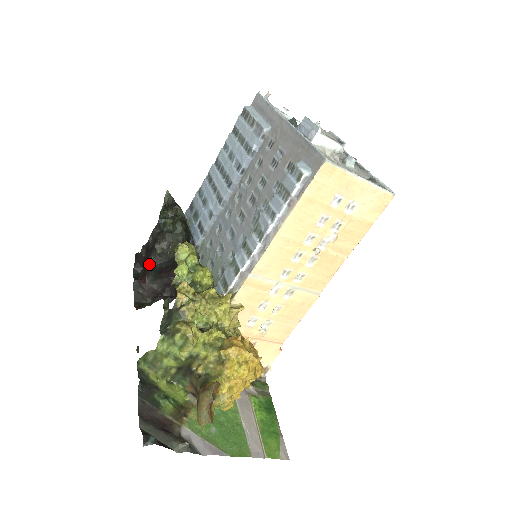
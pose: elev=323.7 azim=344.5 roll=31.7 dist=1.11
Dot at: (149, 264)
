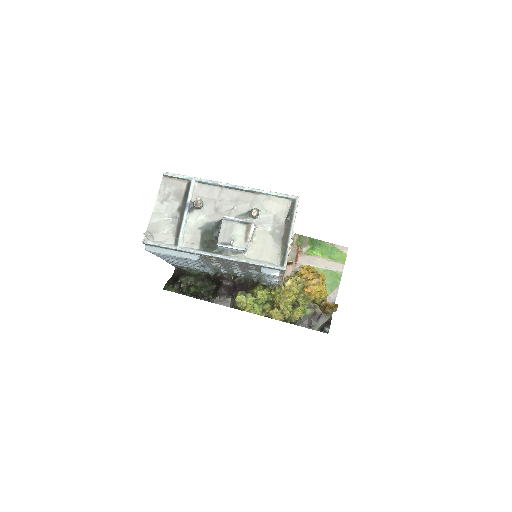
Dot at: occluded
